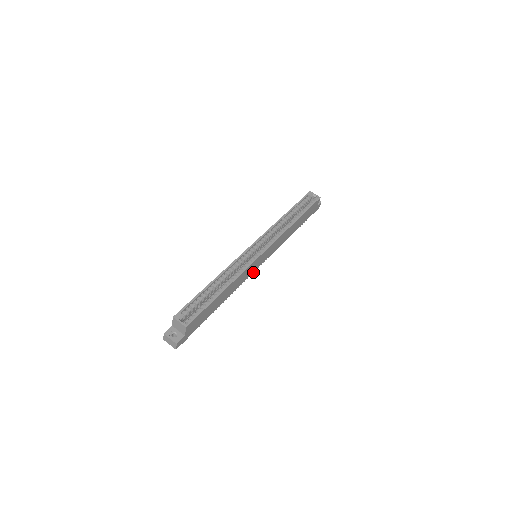
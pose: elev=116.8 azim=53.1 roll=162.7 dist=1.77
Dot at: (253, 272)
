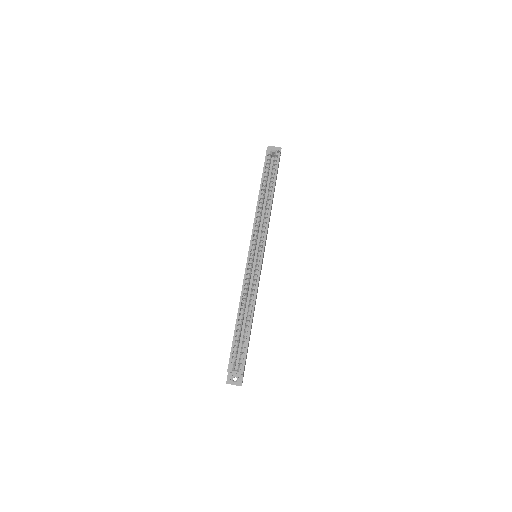
Dot at: occluded
